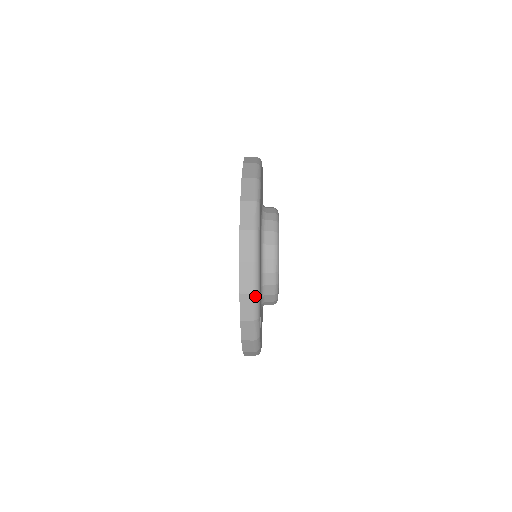
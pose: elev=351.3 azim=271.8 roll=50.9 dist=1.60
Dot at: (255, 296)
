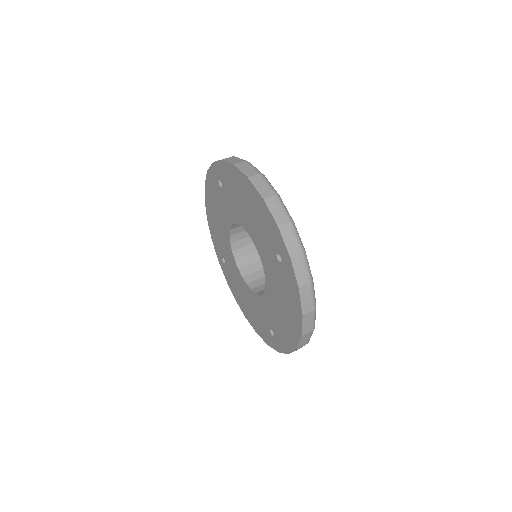
Dot at: (307, 343)
